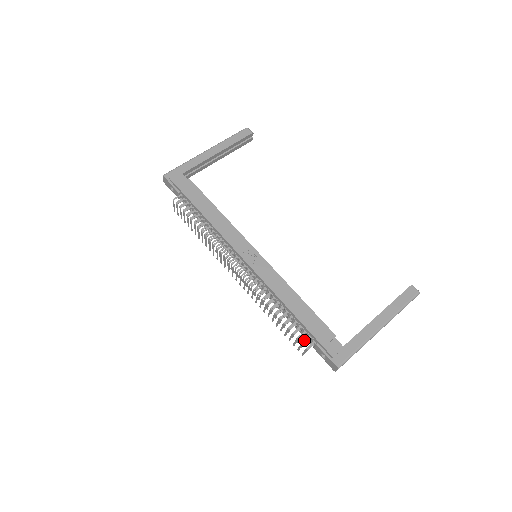
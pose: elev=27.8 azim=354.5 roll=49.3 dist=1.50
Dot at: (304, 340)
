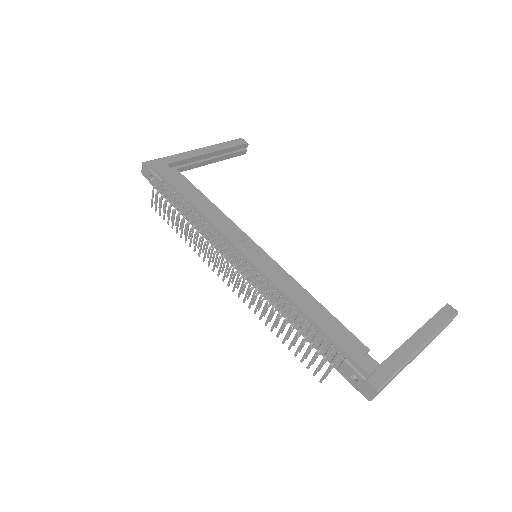
Dot at: (327, 354)
